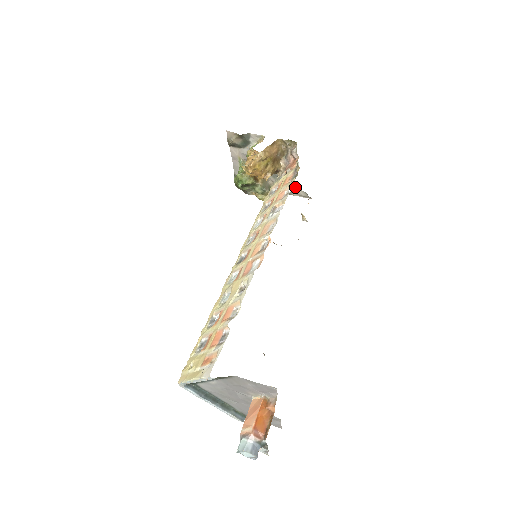
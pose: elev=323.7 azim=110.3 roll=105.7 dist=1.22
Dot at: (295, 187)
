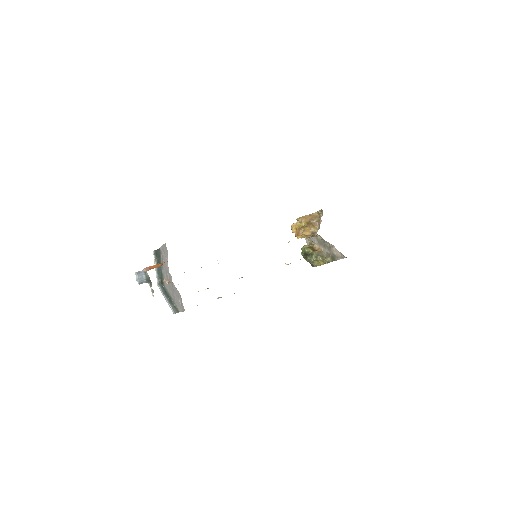
Dot at: (336, 251)
